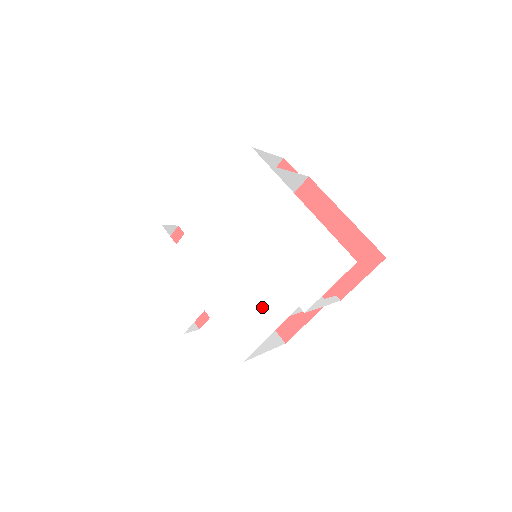
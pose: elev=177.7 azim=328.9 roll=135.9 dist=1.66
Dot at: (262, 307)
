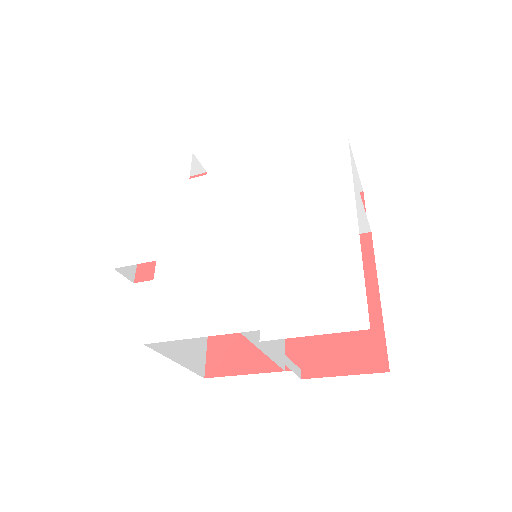
Dot at: (218, 300)
